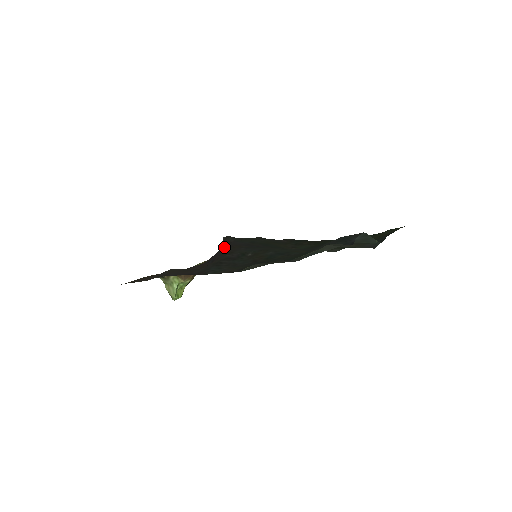
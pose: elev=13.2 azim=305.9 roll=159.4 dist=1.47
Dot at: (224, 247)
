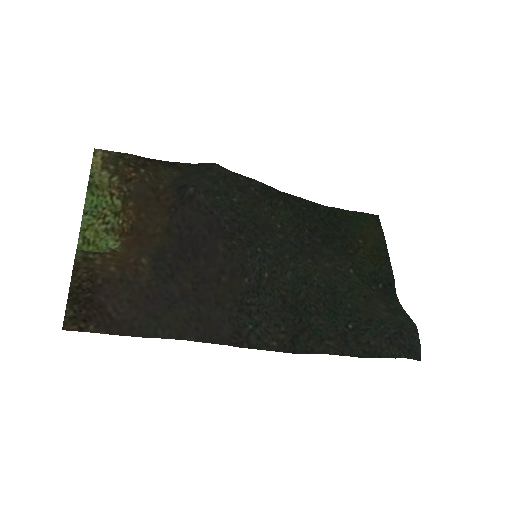
Dot at: (205, 225)
